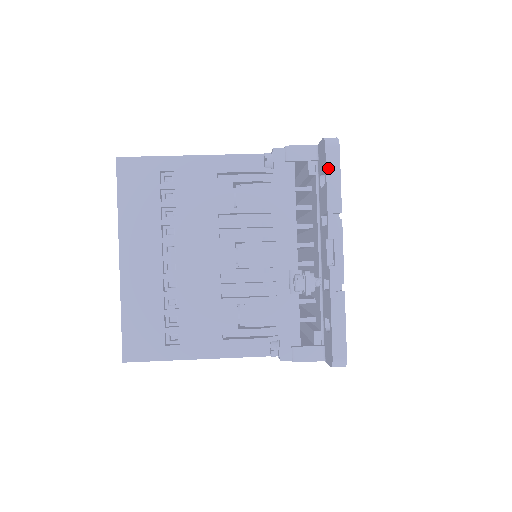
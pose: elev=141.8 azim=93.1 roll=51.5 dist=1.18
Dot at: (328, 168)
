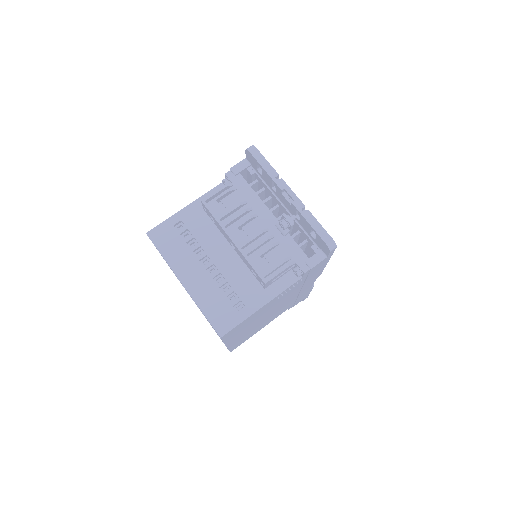
Dot at: (258, 160)
